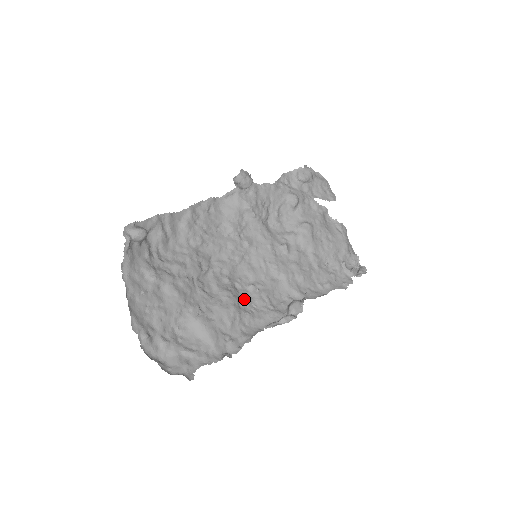
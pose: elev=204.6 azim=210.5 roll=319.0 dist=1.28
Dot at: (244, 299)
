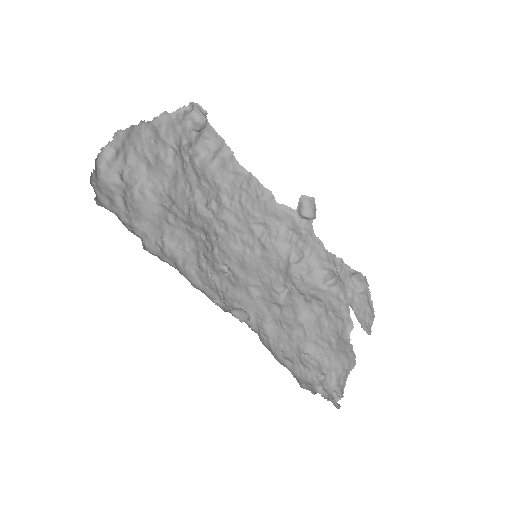
Dot at: (209, 259)
